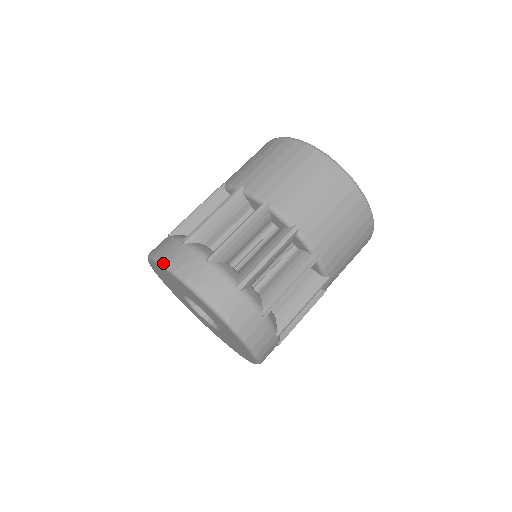
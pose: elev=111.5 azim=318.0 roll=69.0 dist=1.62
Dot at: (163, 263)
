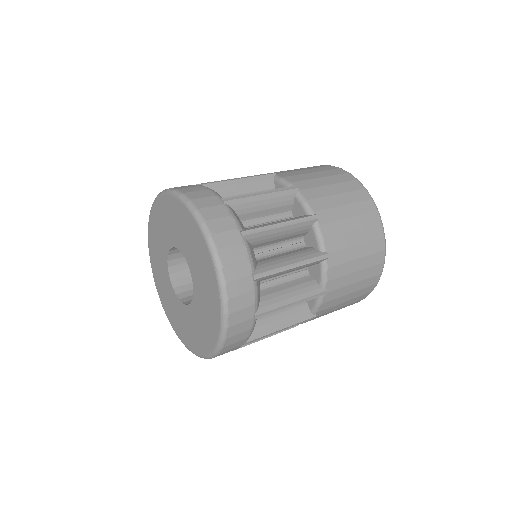
Dot at: occluded
